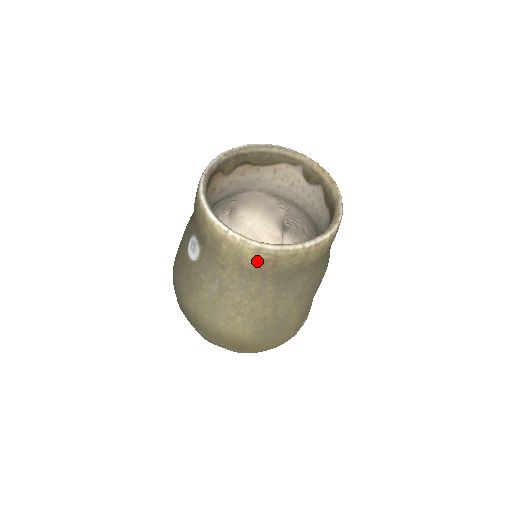
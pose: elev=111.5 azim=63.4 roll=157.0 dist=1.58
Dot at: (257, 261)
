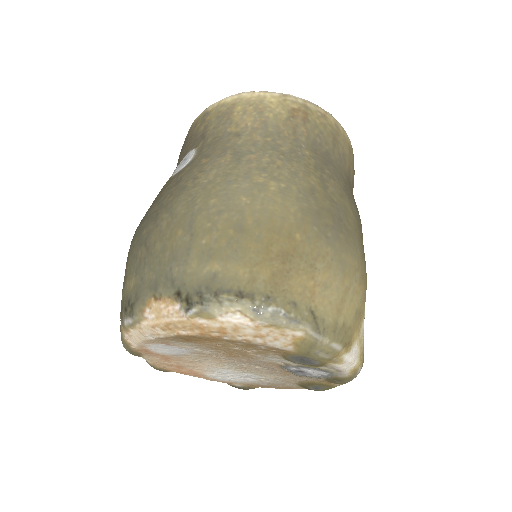
Dot at: (284, 110)
